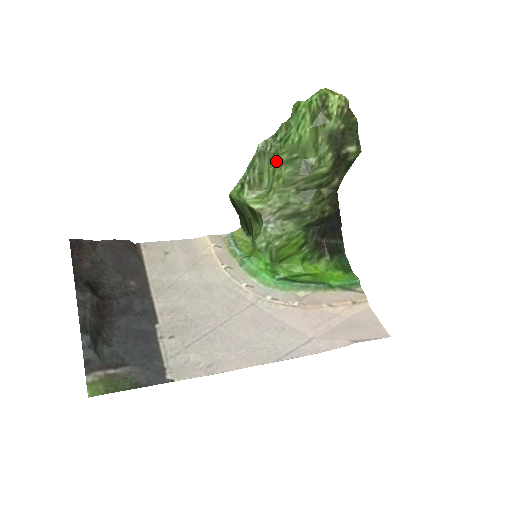
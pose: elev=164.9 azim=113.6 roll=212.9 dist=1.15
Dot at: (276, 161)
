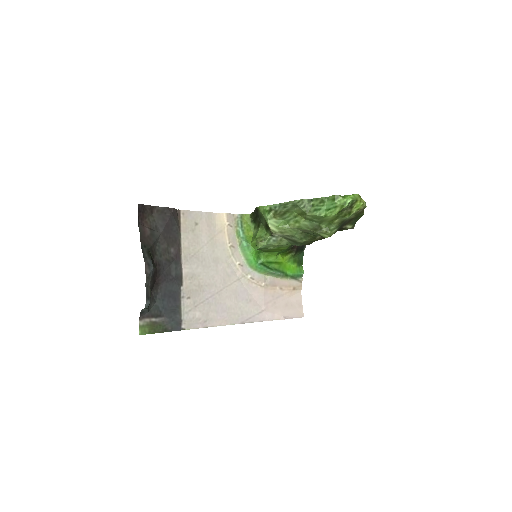
Dot at: (302, 214)
